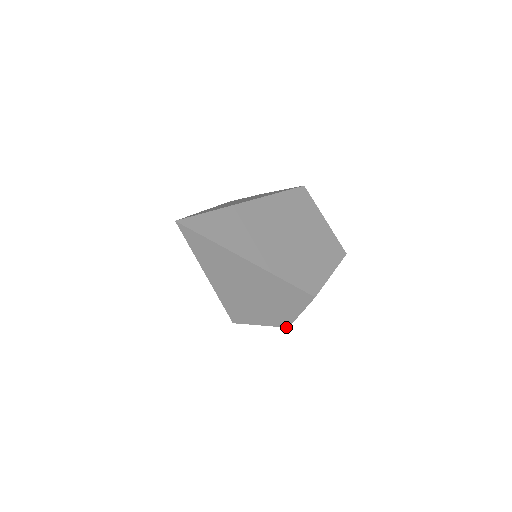
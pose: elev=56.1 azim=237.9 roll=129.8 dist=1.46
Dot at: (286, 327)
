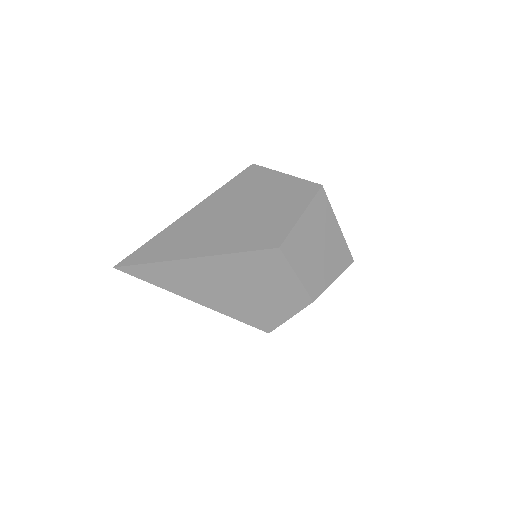
Dot at: occluded
